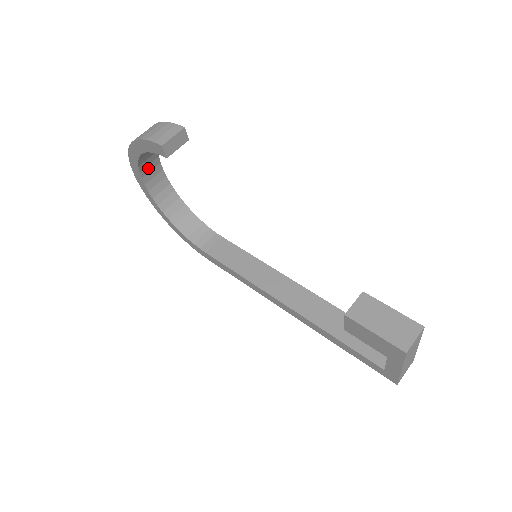
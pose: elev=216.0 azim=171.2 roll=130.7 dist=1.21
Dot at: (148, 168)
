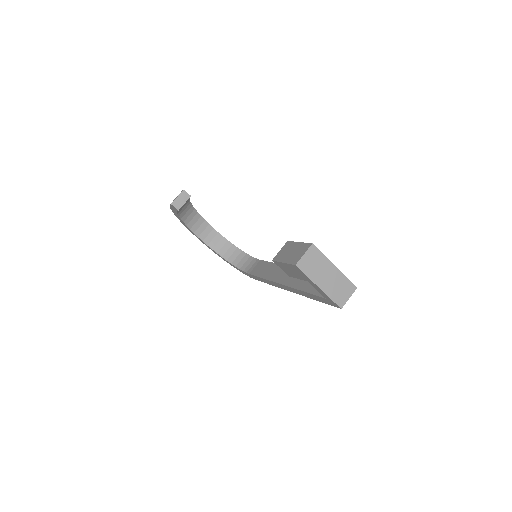
Dot at: (200, 229)
